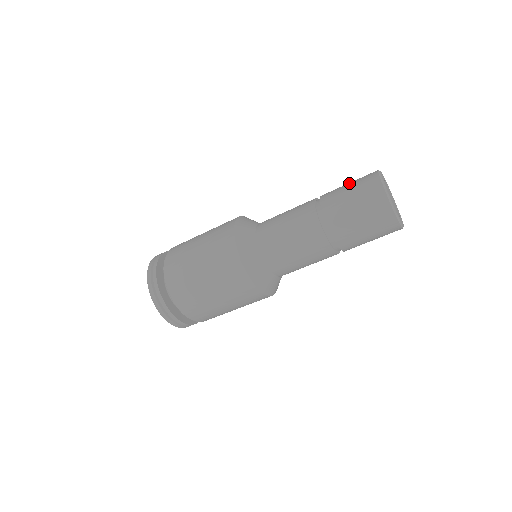
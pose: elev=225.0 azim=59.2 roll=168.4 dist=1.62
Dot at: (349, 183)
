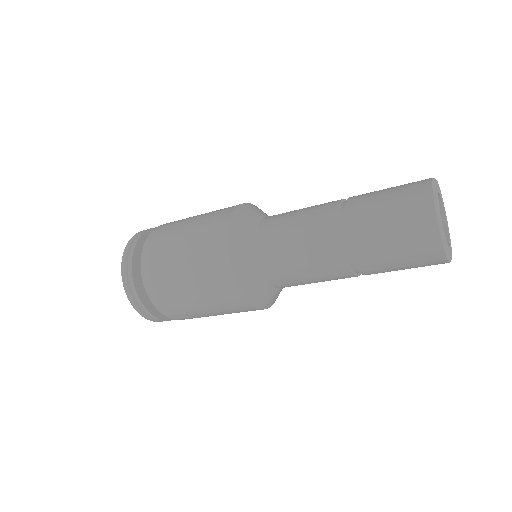
Dot at: (393, 236)
